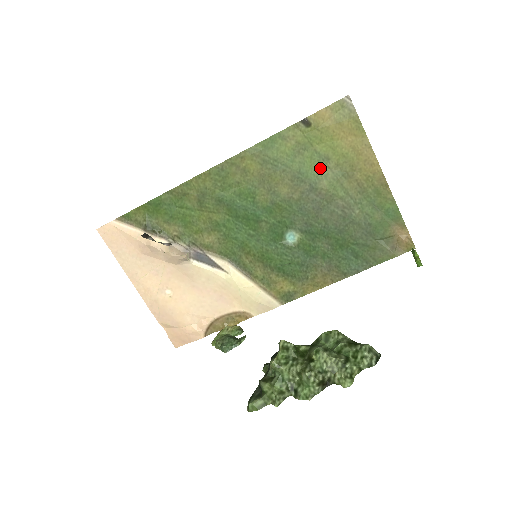
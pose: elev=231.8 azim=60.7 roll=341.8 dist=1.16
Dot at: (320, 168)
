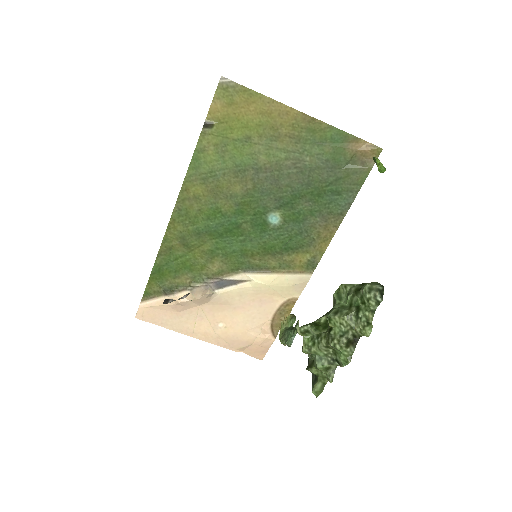
Dot at: (249, 150)
